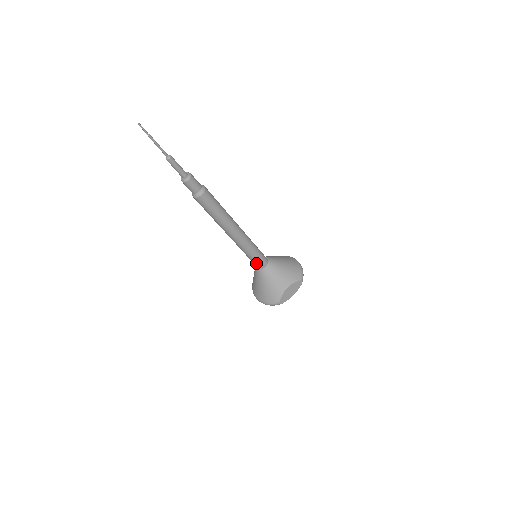
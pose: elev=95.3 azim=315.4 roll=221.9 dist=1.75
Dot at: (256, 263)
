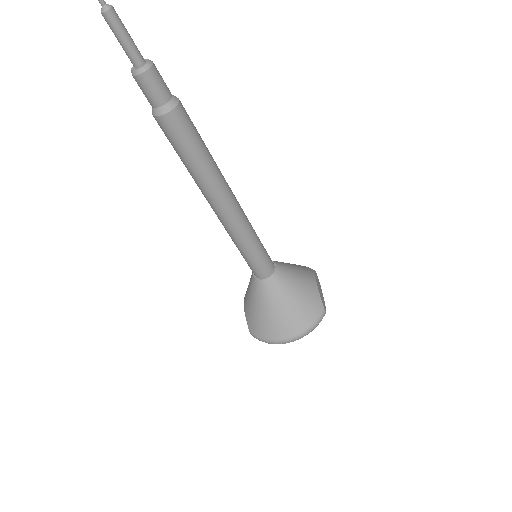
Dot at: (265, 263)
